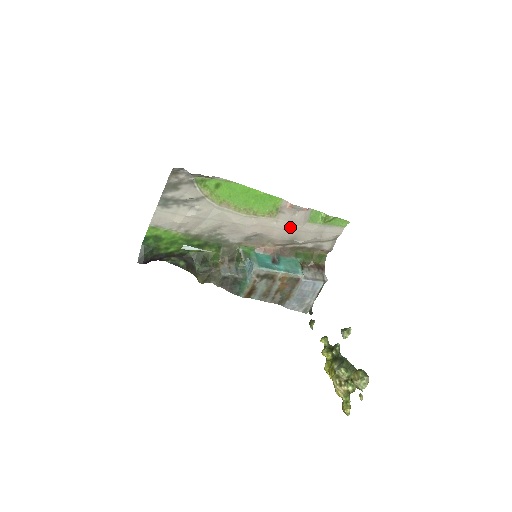
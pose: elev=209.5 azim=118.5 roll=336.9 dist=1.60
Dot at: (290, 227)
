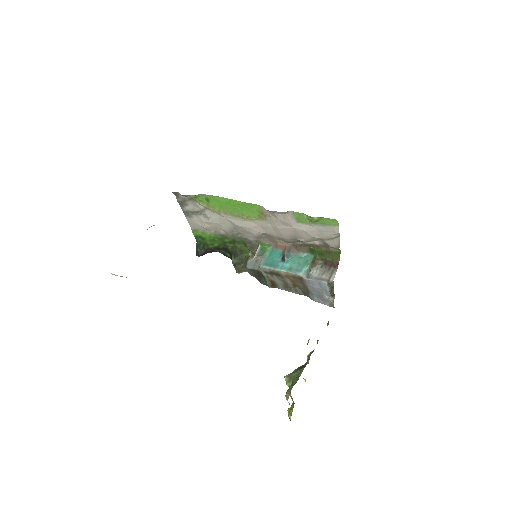
Dot at: (283, 228)
